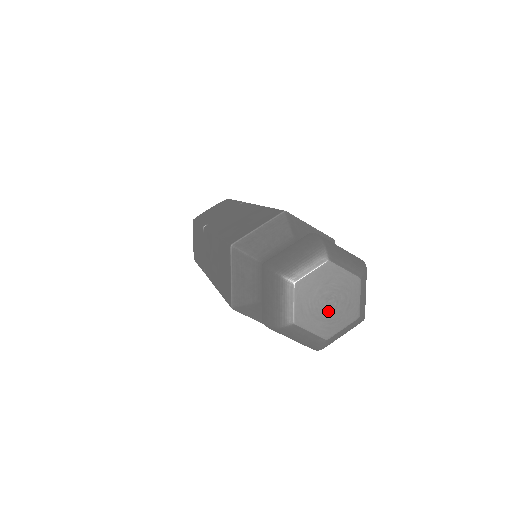
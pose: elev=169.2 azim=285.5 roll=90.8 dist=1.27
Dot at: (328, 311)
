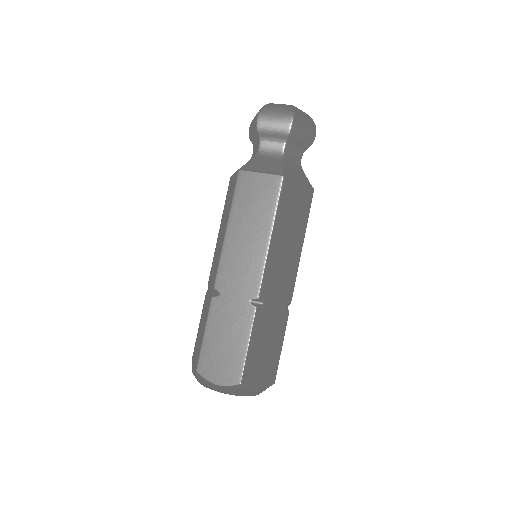
Dot at: occluded
